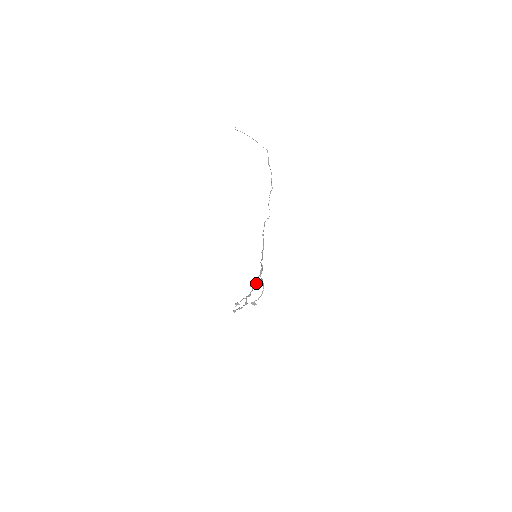
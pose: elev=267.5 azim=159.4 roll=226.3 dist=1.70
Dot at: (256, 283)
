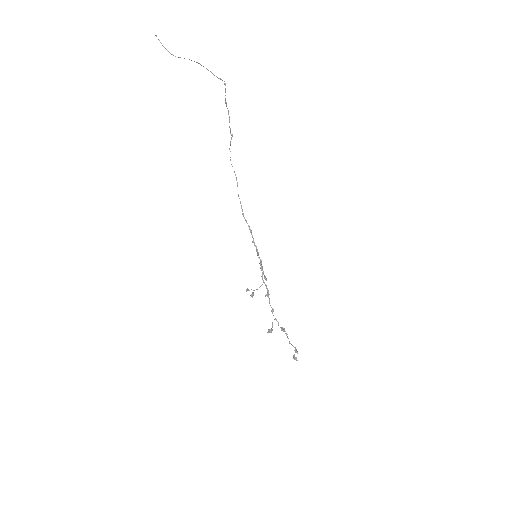
Dot at: (267, 288)
